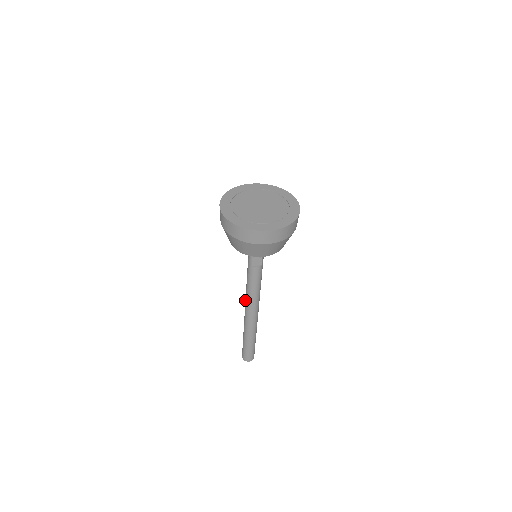
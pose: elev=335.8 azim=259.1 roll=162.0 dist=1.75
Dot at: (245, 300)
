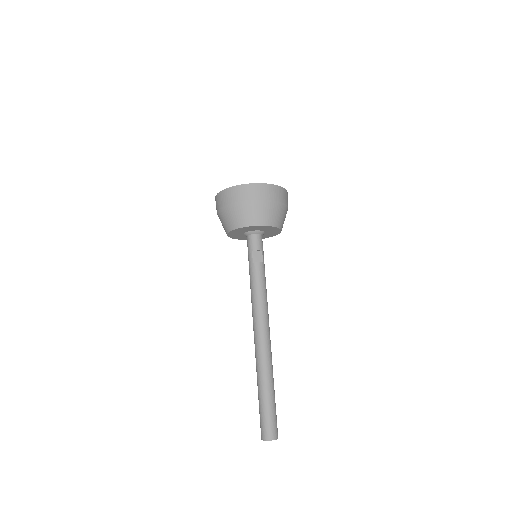
Dot at: occluded
